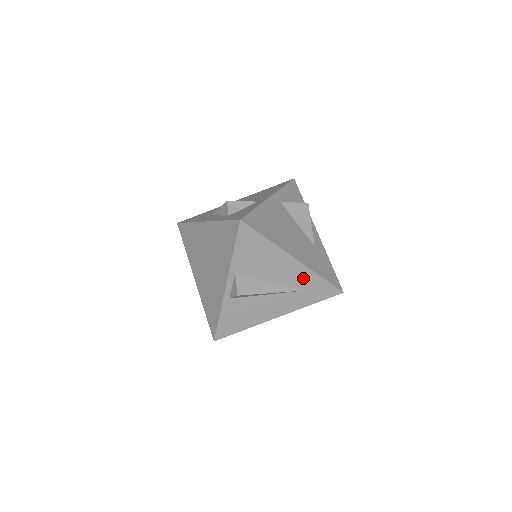
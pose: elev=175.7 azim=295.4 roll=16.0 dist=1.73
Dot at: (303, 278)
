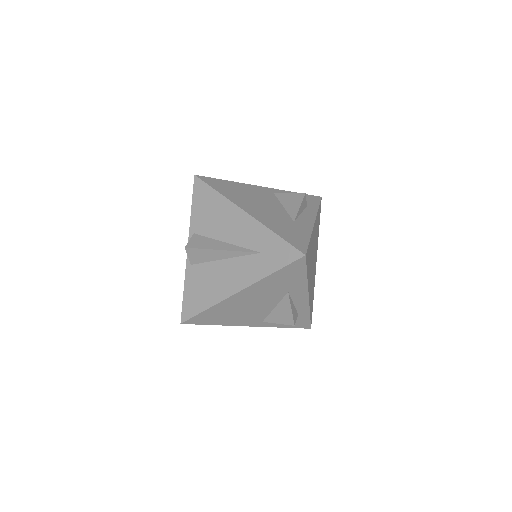
Dot at: (256, 236)
